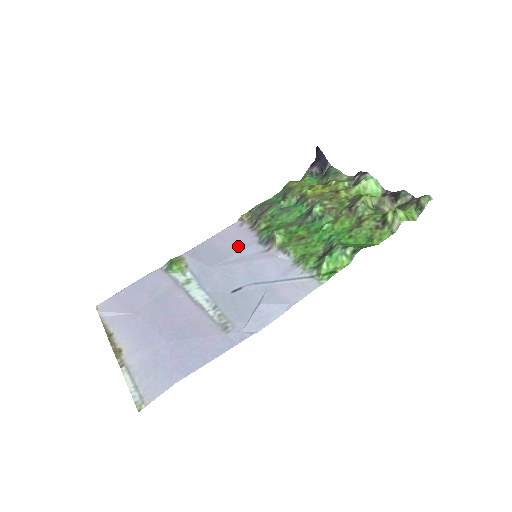
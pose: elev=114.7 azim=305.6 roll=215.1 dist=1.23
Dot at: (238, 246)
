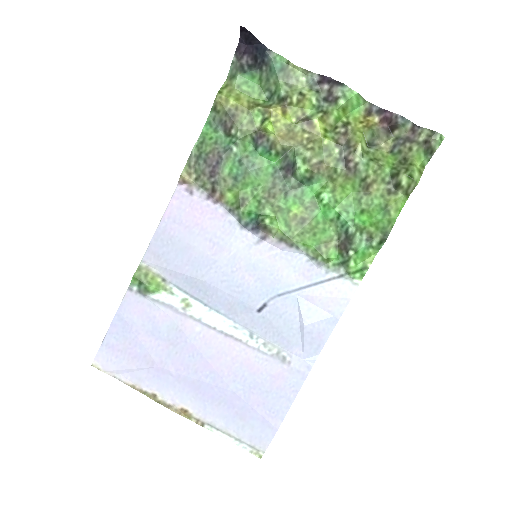
Dot at: (216, 237)
